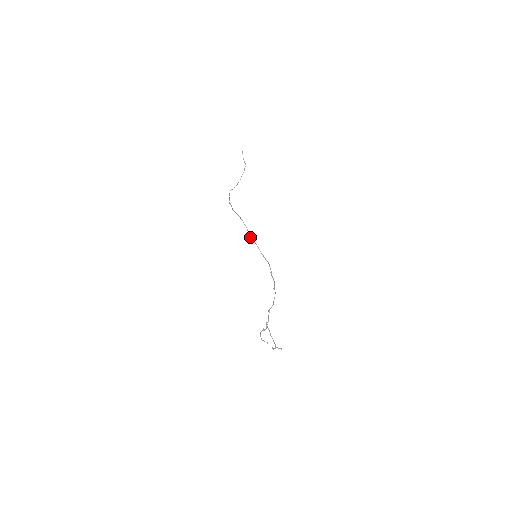
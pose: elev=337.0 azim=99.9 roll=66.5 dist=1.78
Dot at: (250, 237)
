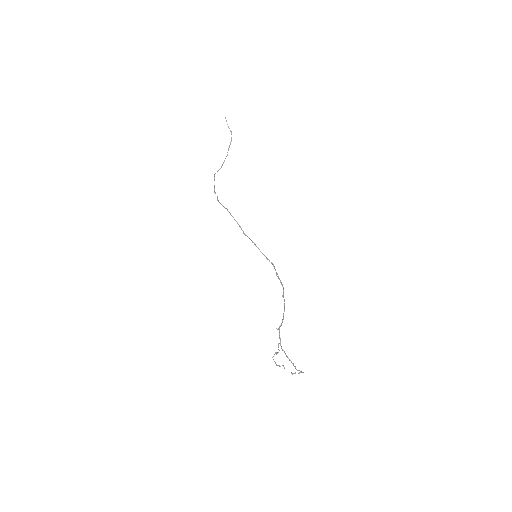
Dot at: (244, 234)
